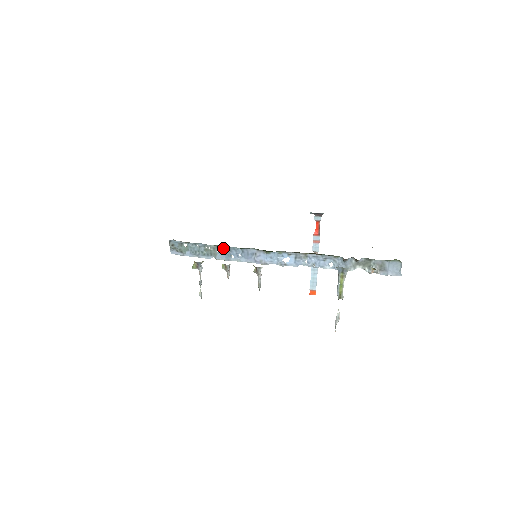
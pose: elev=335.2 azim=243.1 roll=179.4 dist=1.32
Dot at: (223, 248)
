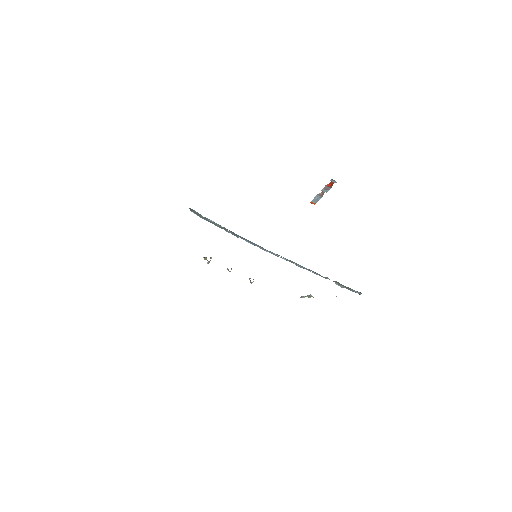
Dot at: (233, 232)
